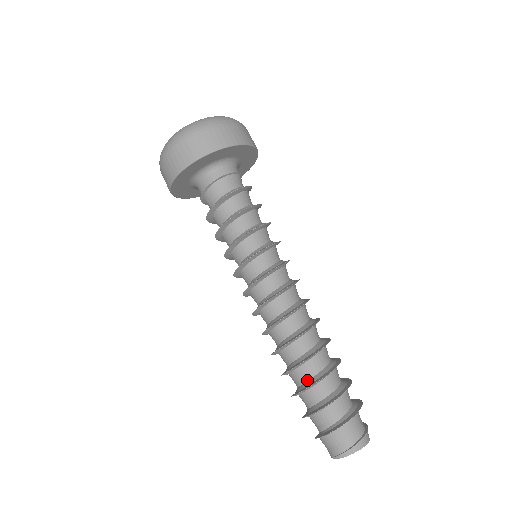
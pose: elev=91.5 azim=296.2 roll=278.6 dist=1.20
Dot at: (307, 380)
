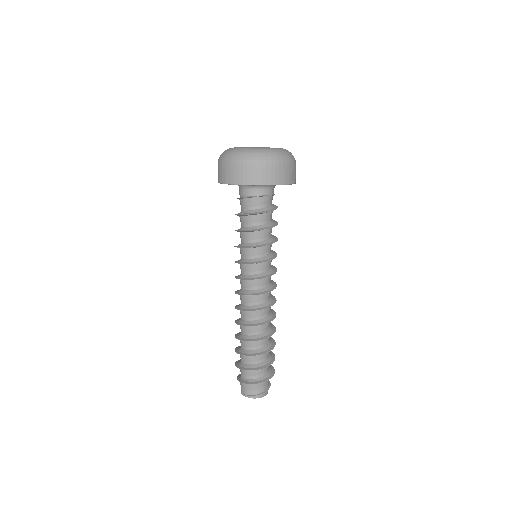
Dot at: (249, 349)
